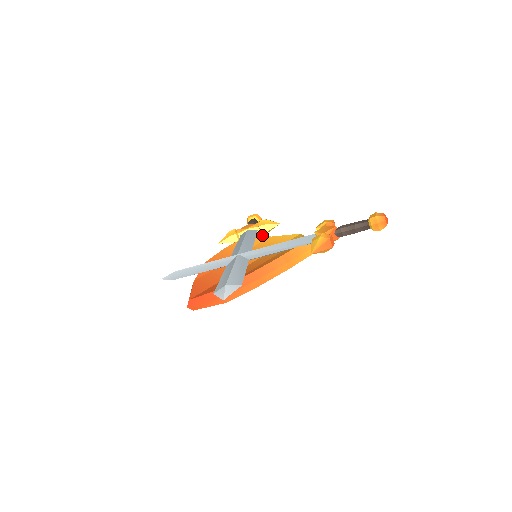
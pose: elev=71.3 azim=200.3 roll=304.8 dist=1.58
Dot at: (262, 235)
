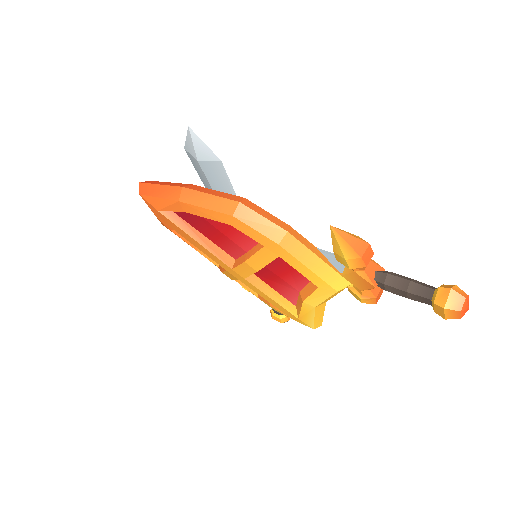
Dot at: occluded
